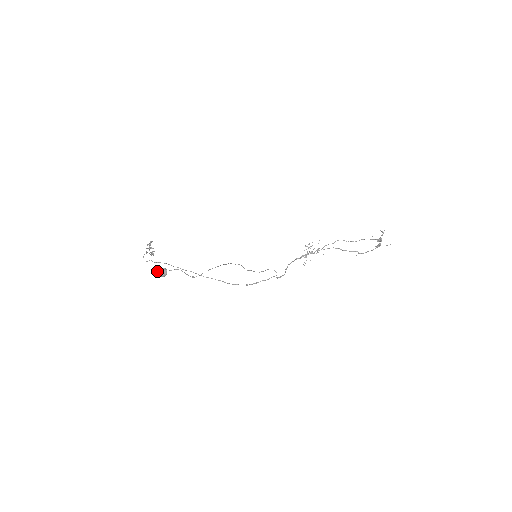
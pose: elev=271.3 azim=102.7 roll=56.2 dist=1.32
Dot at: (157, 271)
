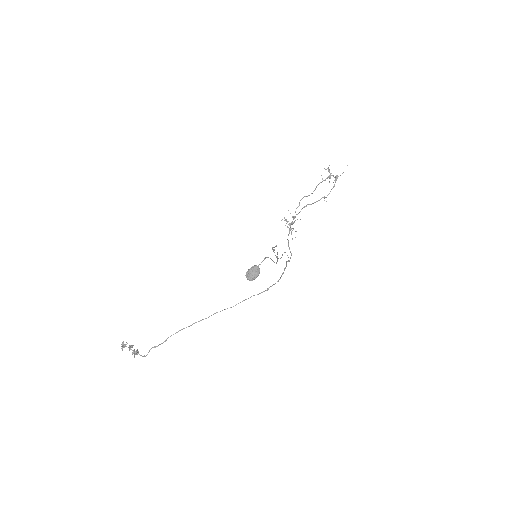
Dot at: (247, 276)
